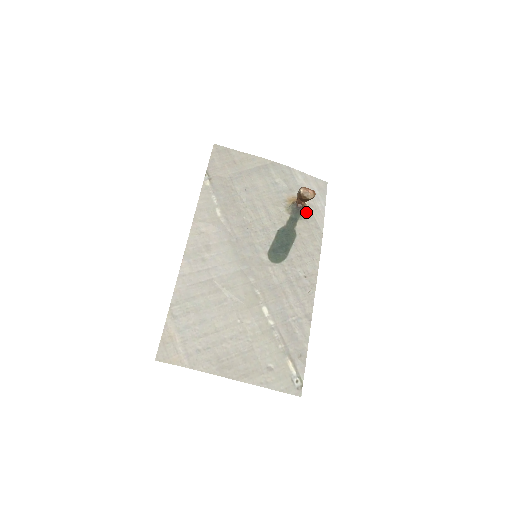
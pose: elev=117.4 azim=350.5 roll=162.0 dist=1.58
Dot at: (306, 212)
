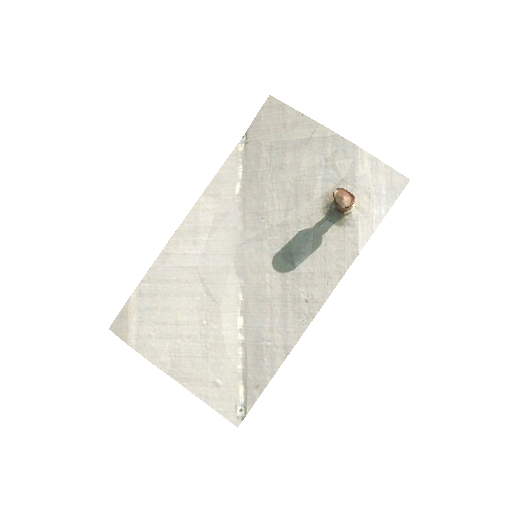
Dot at: (348, 218)
